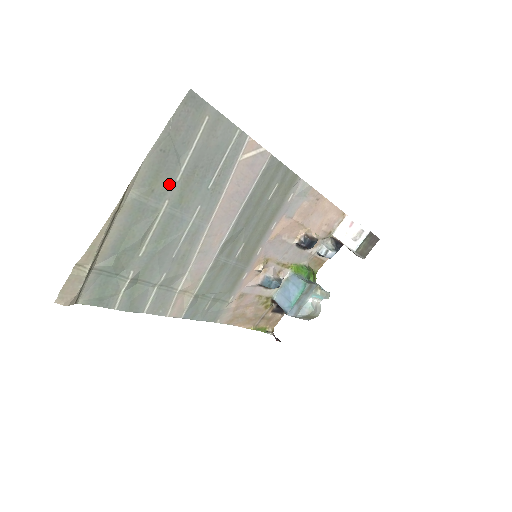
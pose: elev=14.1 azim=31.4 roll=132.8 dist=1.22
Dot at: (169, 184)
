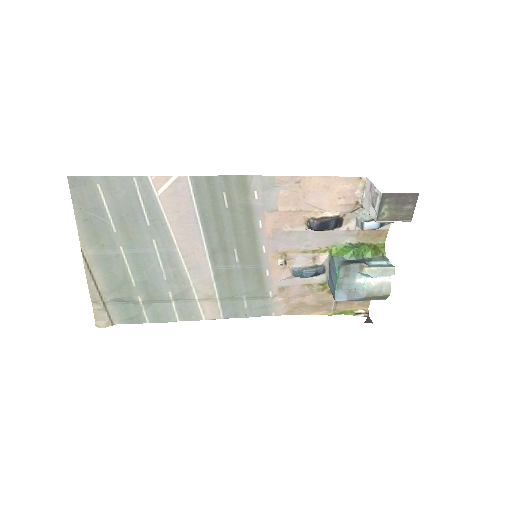
Dot at: (112, 236)
